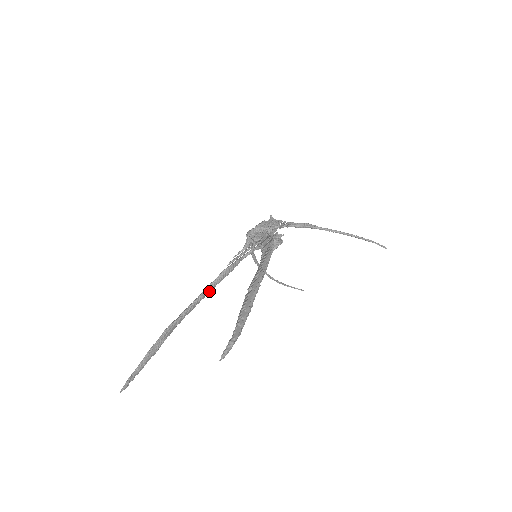
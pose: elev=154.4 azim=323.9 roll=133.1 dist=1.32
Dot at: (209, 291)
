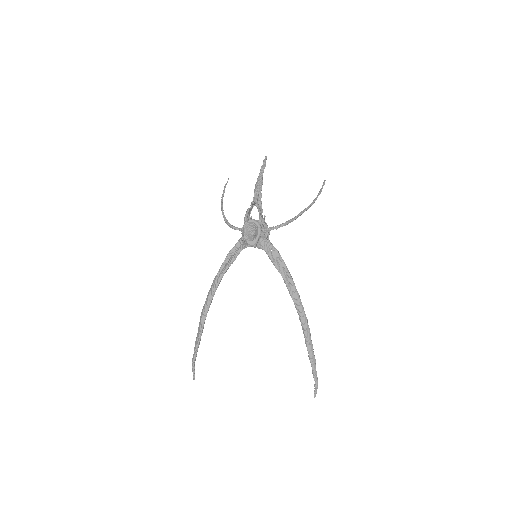
Dot at: (217, 286)
